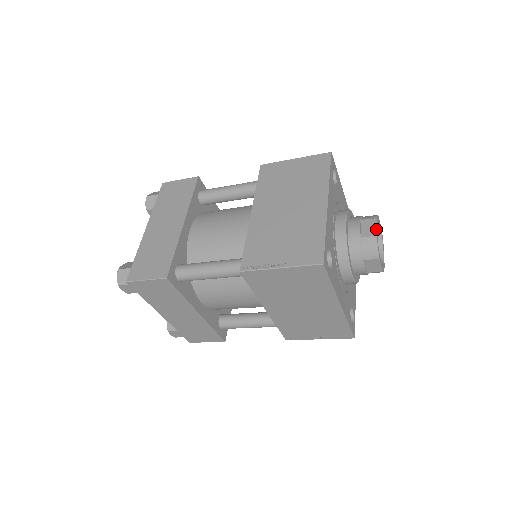
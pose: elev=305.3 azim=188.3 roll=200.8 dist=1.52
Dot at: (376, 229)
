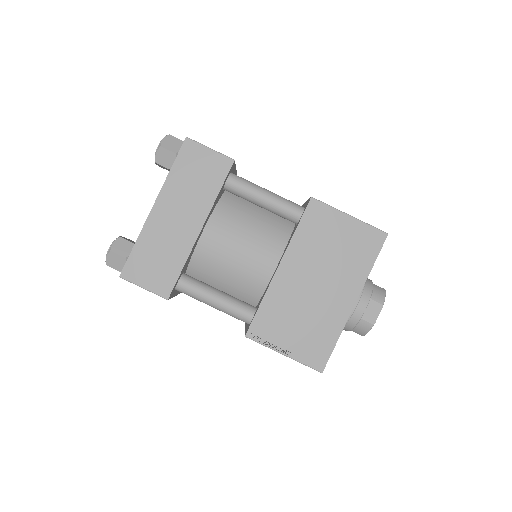
Dot at: occluded
